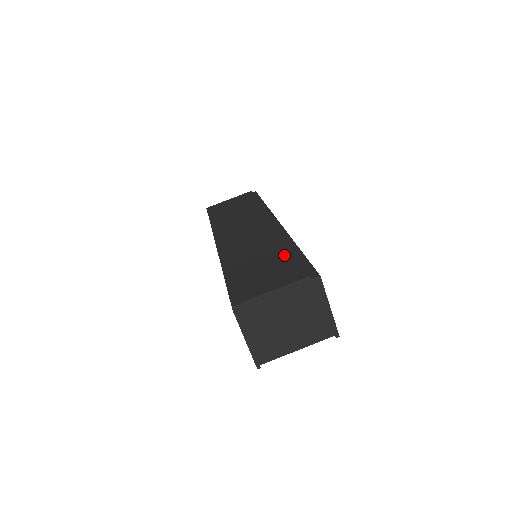
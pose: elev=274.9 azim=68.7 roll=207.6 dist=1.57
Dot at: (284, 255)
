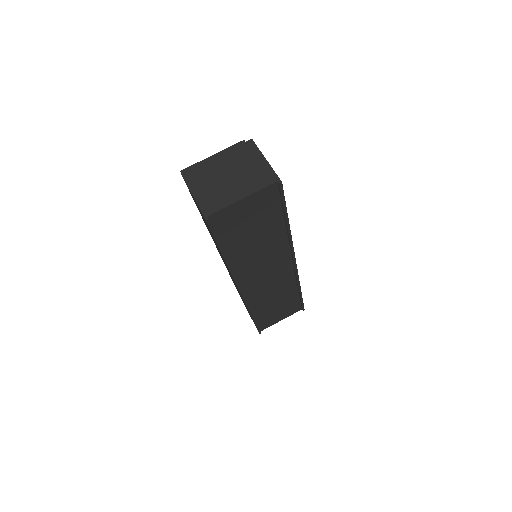
Dot at: occluded
